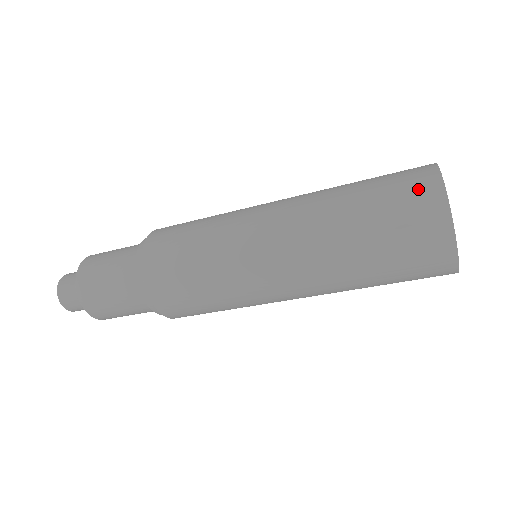
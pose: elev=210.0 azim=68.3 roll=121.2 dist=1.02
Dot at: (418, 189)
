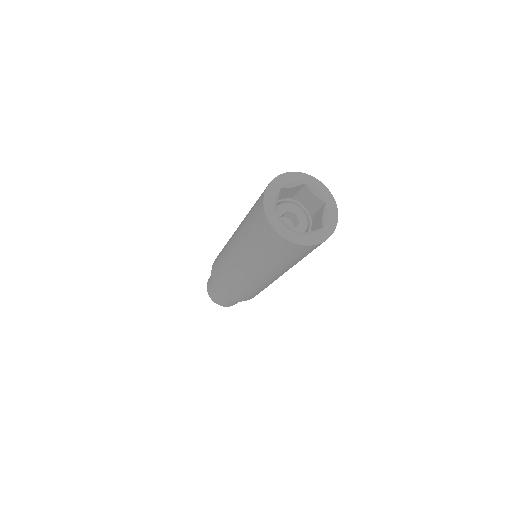
Dot at: occluded
